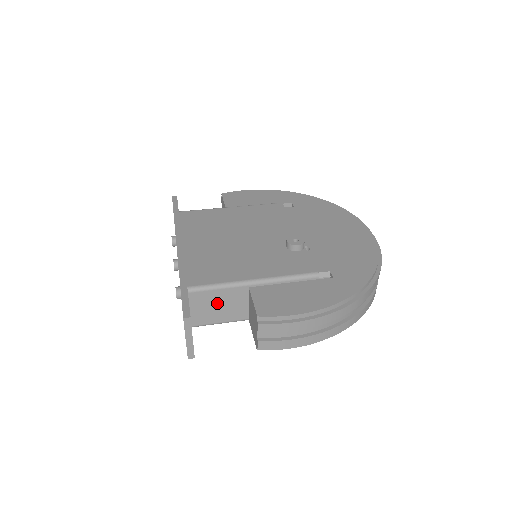
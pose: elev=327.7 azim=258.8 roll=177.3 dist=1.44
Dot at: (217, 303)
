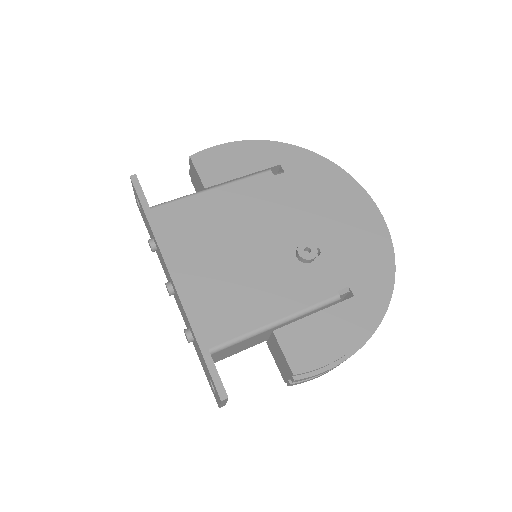
Dot at: (238, 347)
